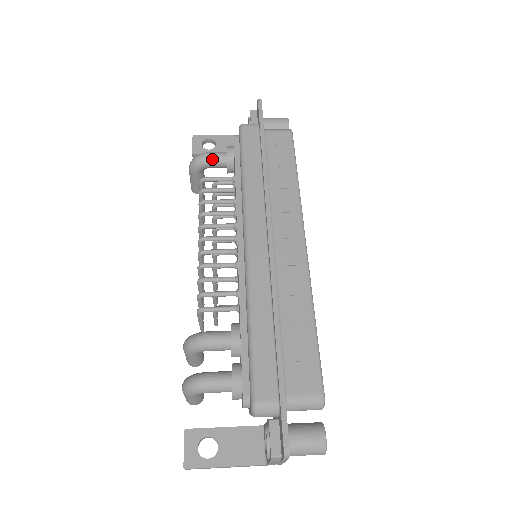
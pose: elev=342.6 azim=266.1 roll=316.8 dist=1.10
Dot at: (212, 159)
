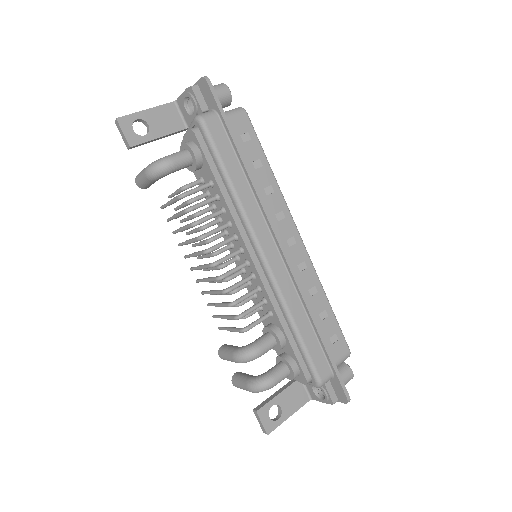
Dot at: (179, 165)
